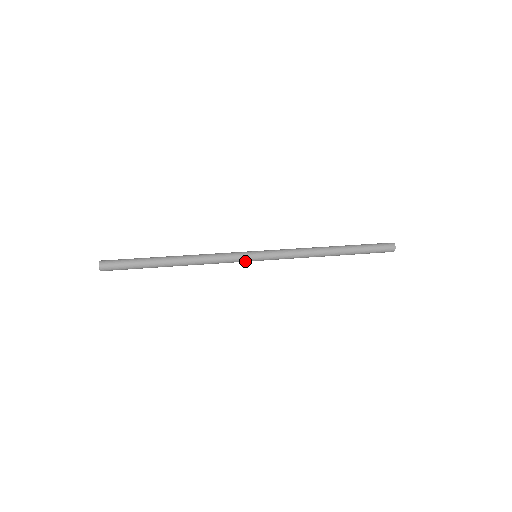
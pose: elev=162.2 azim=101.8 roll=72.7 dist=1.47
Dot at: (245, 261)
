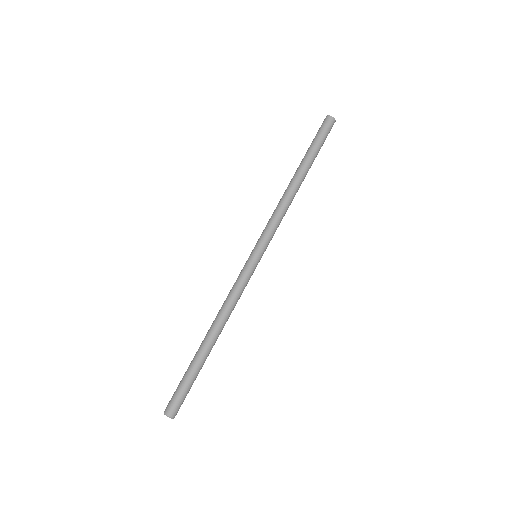
Dot at: occluded
